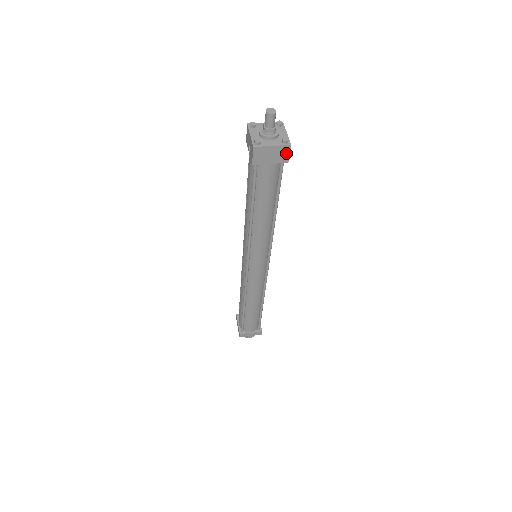
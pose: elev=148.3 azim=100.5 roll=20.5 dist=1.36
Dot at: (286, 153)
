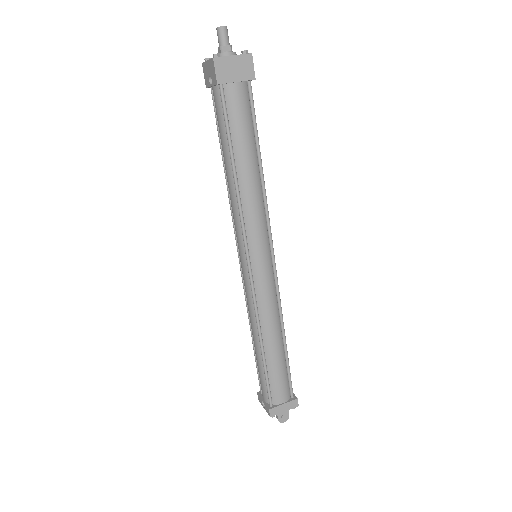
Dot at: (250, 66)
